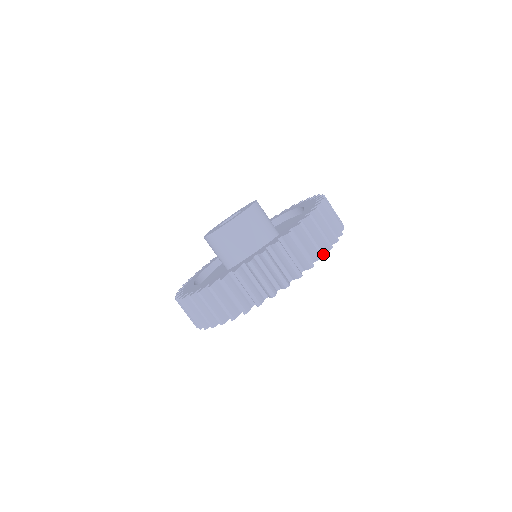
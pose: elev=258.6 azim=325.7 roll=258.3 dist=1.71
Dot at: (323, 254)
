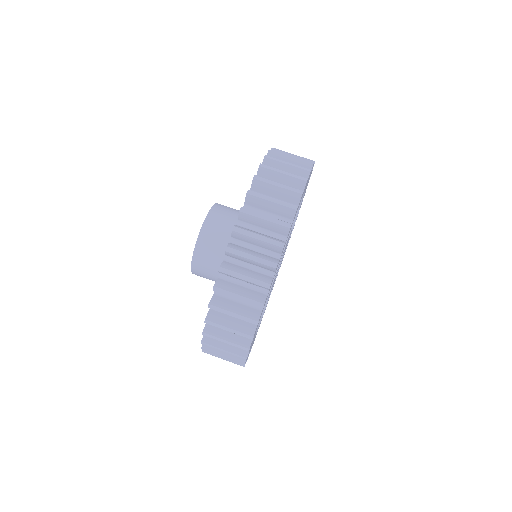
Dot at: occluded
